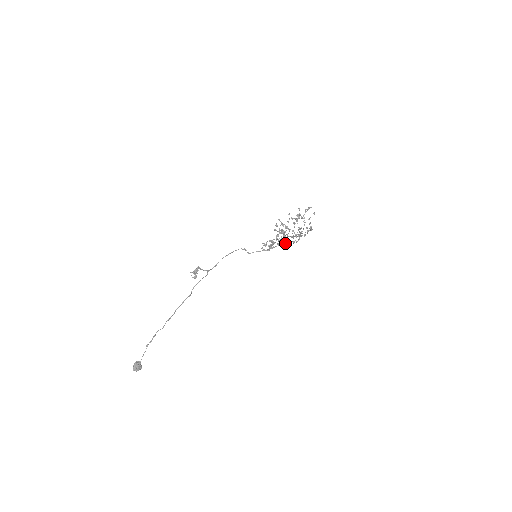
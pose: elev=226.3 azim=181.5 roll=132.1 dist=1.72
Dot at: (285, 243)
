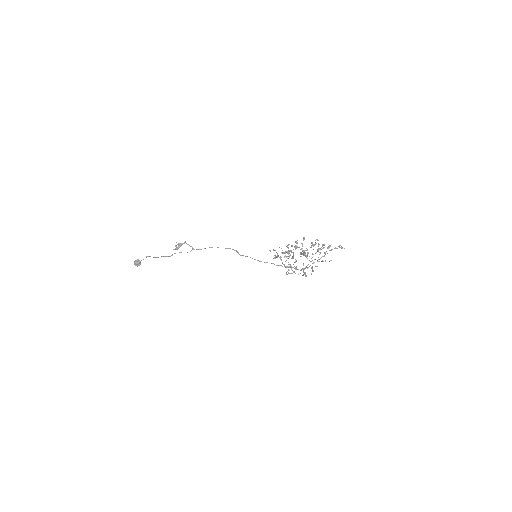
Dot at: occluded
